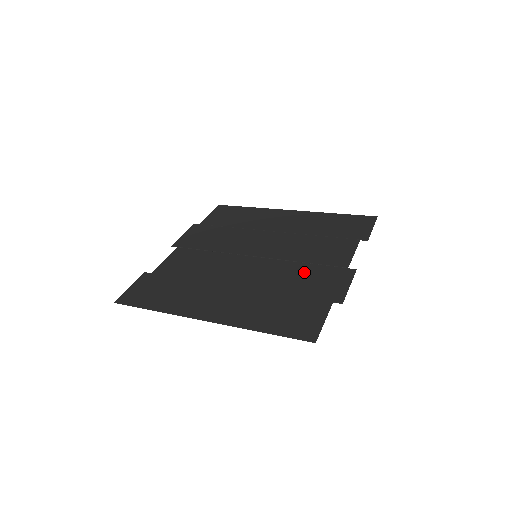
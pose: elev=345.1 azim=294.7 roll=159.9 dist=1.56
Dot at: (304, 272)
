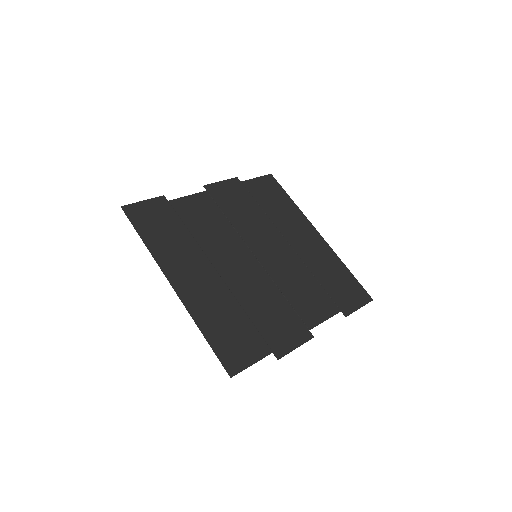
Dot at: (276, 305)
